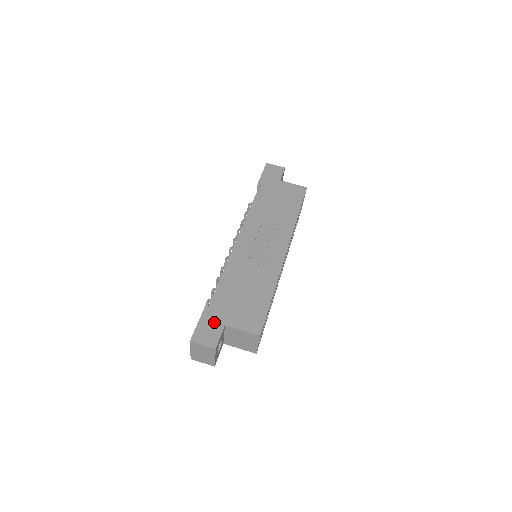
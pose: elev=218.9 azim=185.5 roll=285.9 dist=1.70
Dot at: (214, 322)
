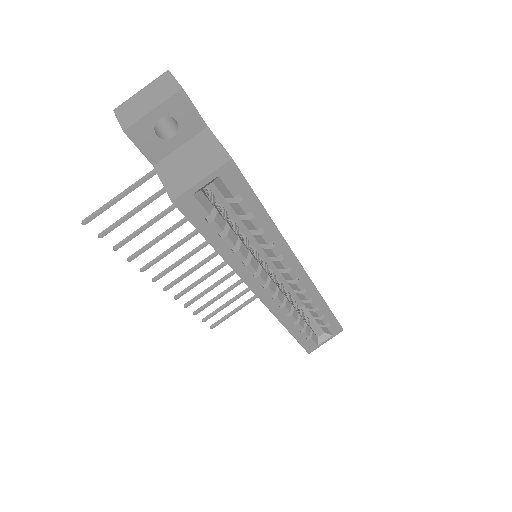
Dot at: occluded
